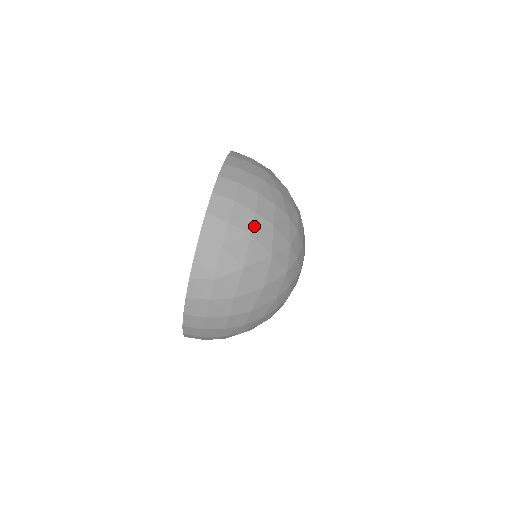
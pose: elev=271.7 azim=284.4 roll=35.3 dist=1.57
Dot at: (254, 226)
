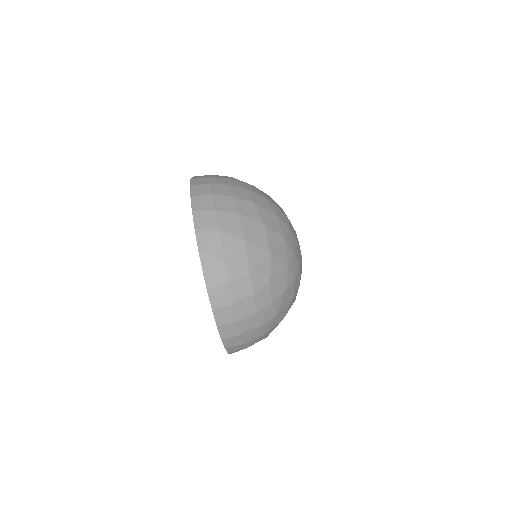
Dot at: (237, 206)
